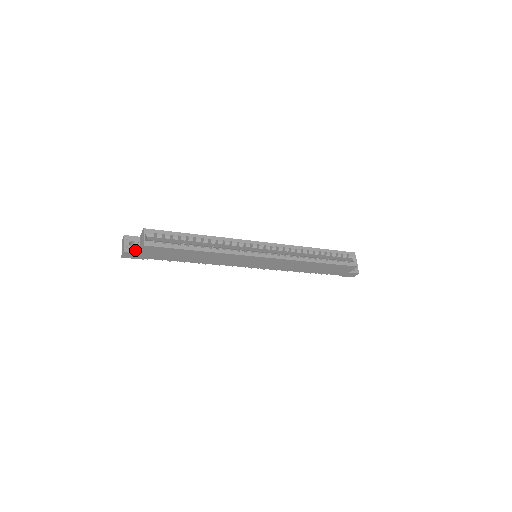
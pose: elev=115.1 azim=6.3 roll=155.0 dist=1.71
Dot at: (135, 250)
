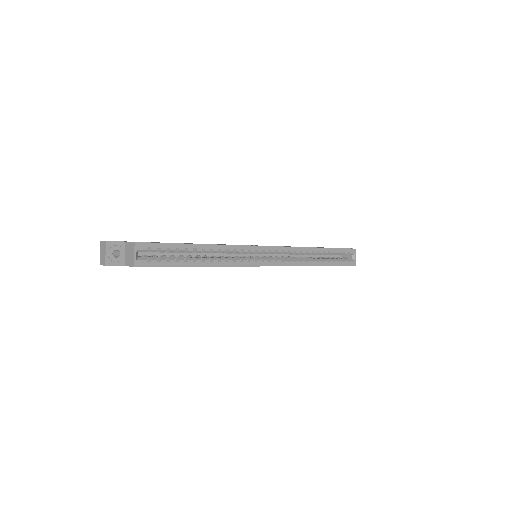
Dot at: (119, 261)
